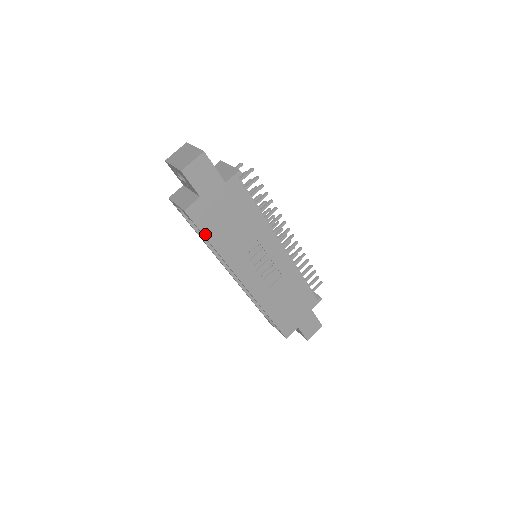
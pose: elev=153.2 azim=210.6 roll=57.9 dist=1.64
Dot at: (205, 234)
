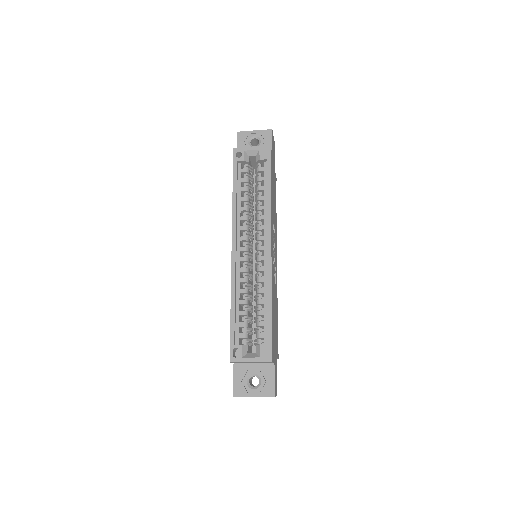
Dot at: (271, 175)
